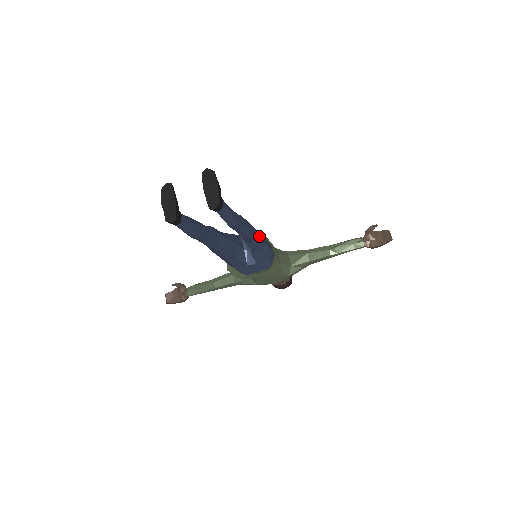
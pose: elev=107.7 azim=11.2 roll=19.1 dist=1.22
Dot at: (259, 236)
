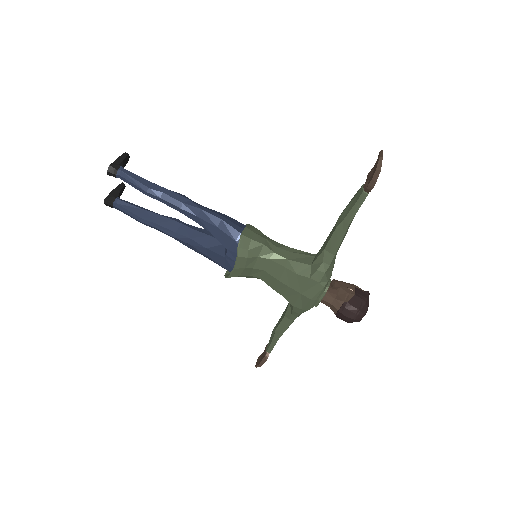
Dot at: (199, 208)
